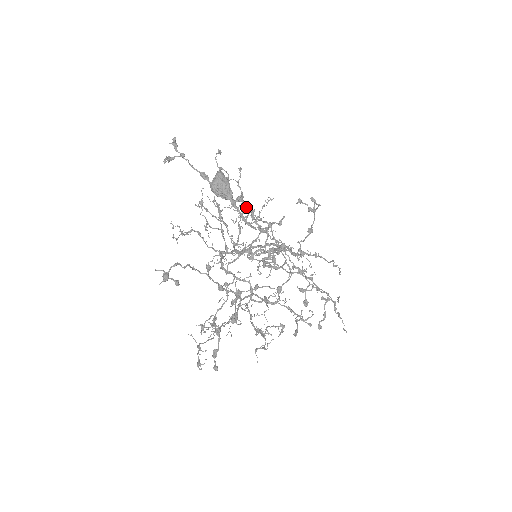
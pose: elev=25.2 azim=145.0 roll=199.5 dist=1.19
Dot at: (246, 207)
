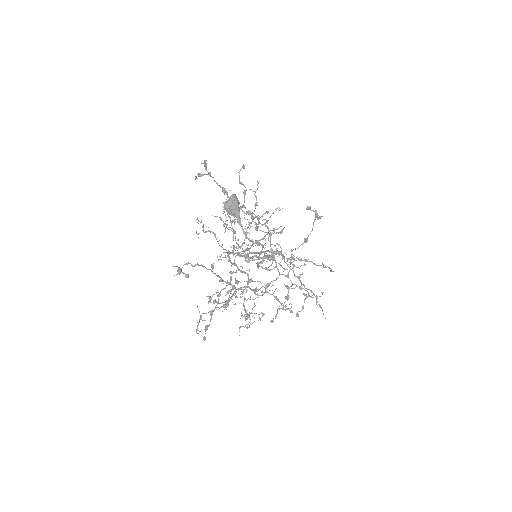
Dot at: (252, 220)
